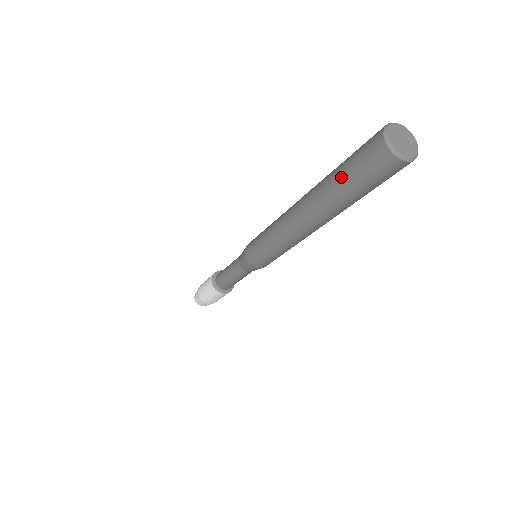
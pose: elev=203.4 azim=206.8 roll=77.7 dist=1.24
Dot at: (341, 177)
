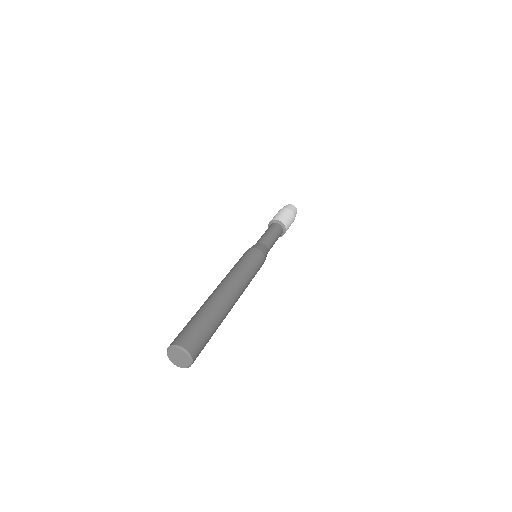
Dot at: occluded
